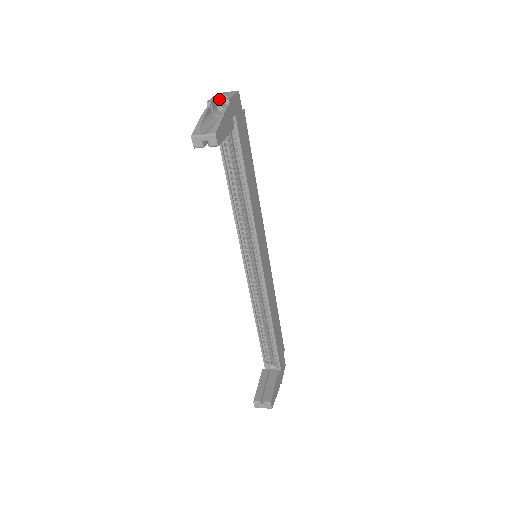
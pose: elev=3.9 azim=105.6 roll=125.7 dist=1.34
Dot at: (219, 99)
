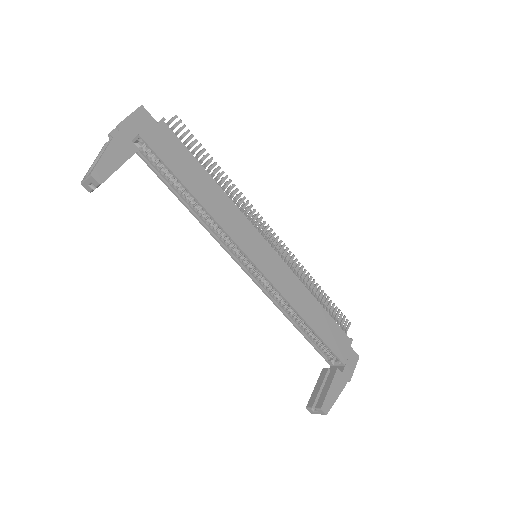
Dot at: occluded
